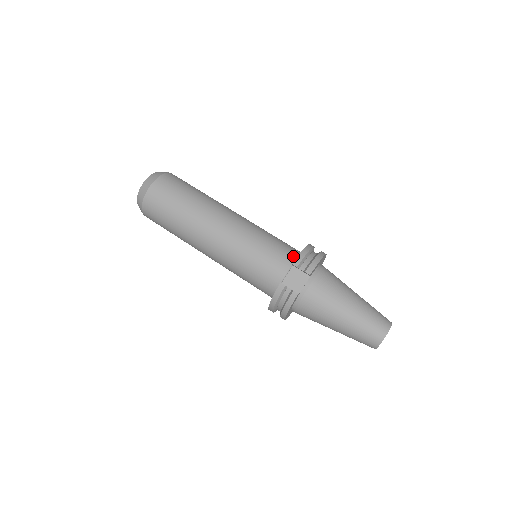
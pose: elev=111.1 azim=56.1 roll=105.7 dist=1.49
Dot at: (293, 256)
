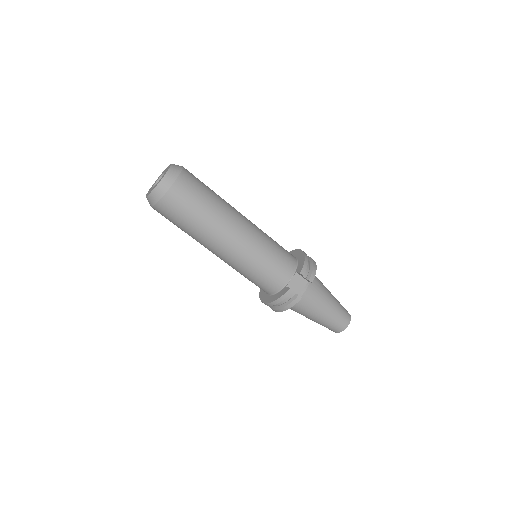
Dot at: (294, 263)
